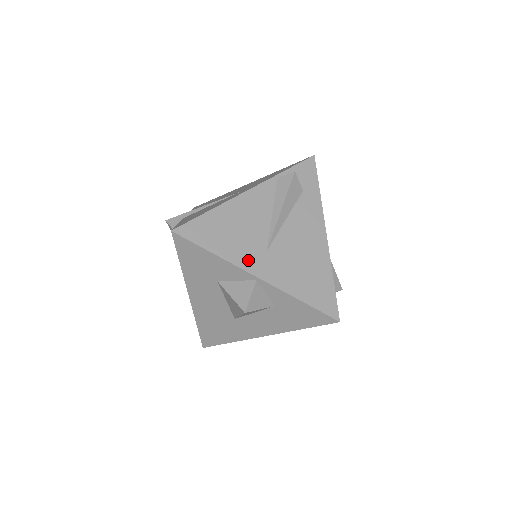
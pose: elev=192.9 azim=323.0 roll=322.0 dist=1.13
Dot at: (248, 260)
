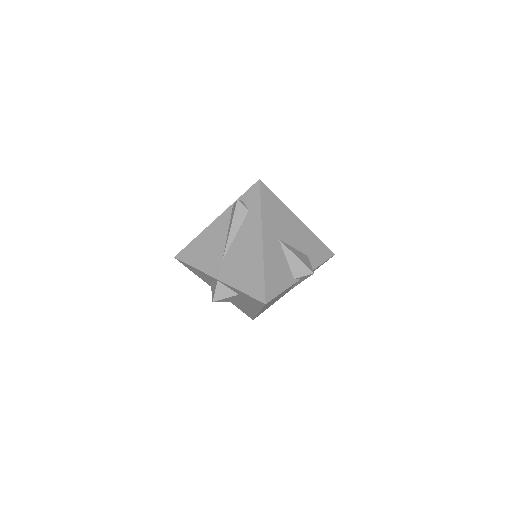
Dot at: (212, 268)
